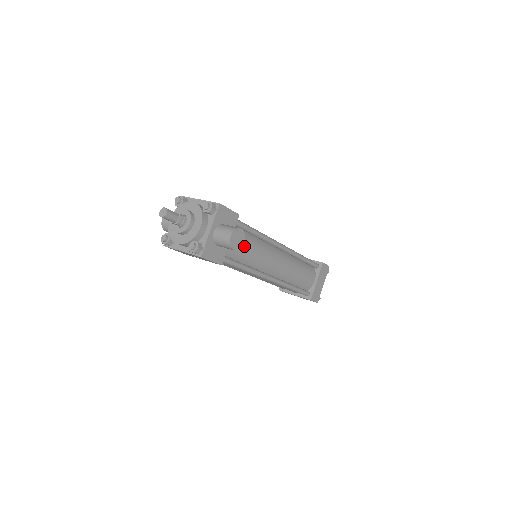
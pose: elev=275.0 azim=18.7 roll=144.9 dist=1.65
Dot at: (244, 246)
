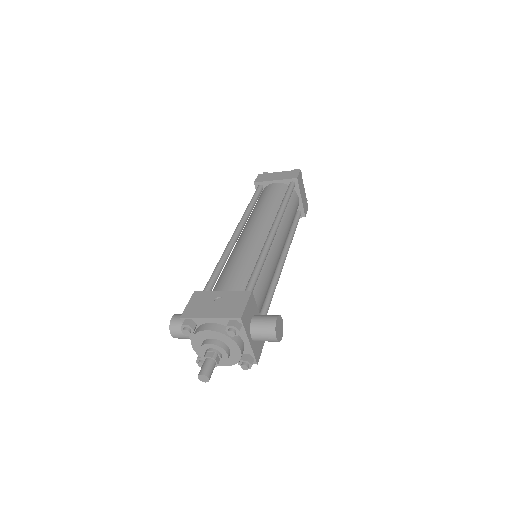
Dot at: (263, 292)
